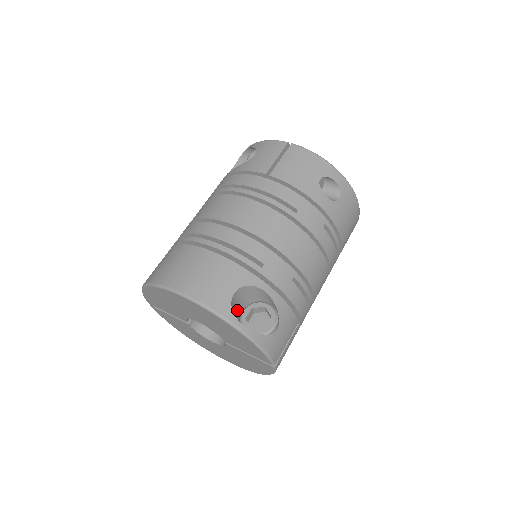
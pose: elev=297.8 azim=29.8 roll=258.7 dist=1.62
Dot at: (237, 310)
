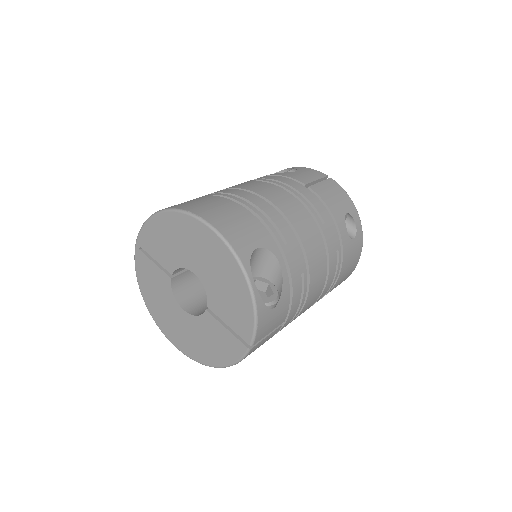
Dot at: occluded
